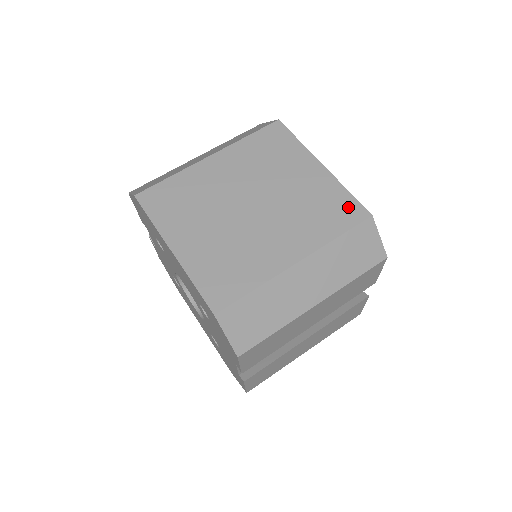
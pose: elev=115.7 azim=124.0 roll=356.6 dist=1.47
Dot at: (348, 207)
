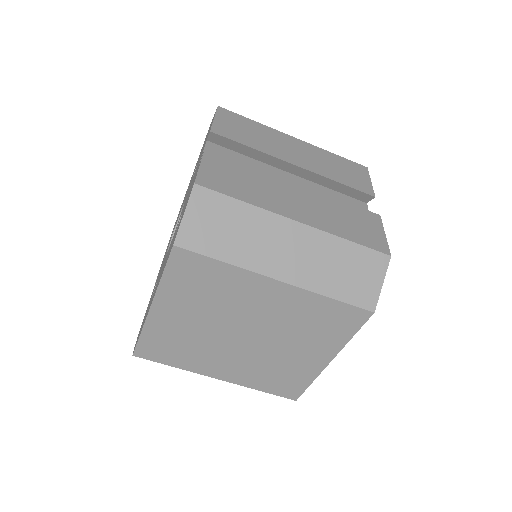
Dot at: (293, 388)
